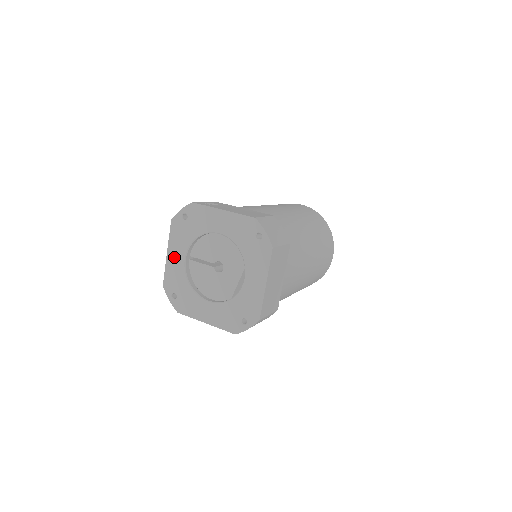
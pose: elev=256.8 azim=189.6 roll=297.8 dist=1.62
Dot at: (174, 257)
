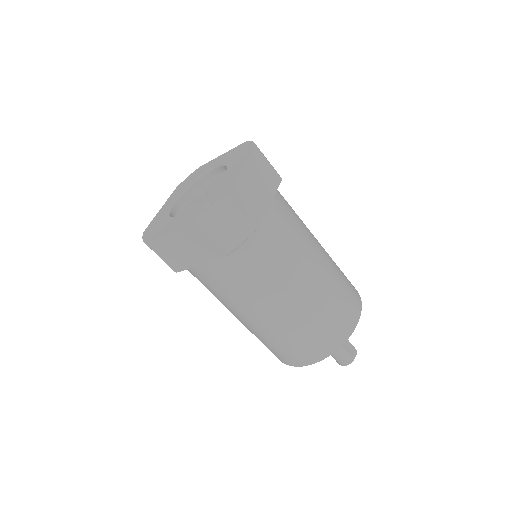
Dot at: (166, 207)
